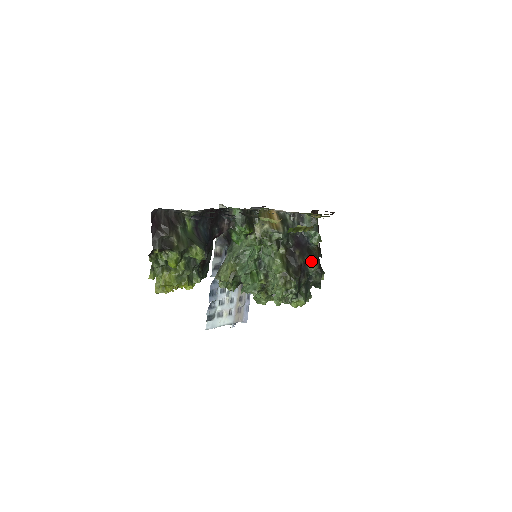
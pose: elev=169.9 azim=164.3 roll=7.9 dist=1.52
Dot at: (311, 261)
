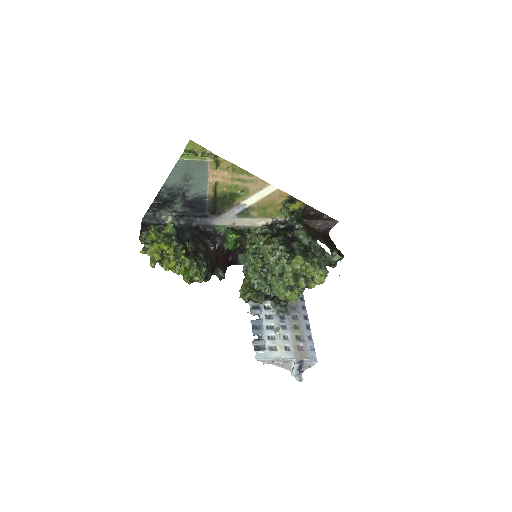
Dot at: (297, 232)
